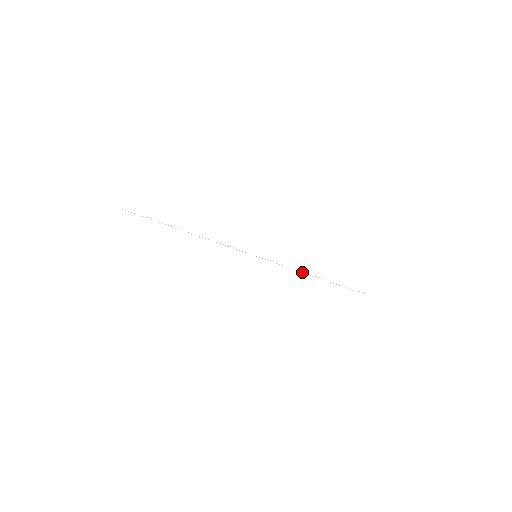
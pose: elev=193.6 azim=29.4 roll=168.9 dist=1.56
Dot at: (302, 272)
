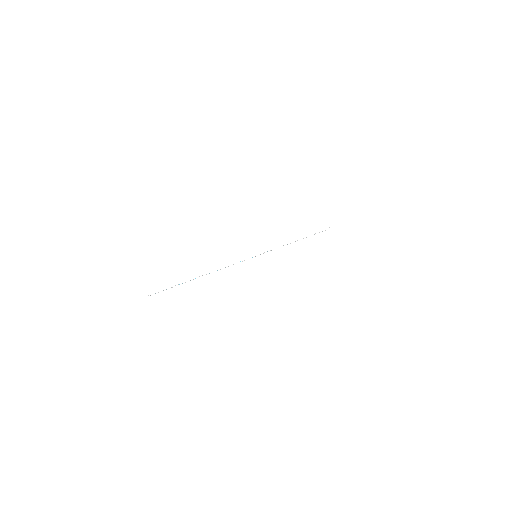
Dot at: occluded
